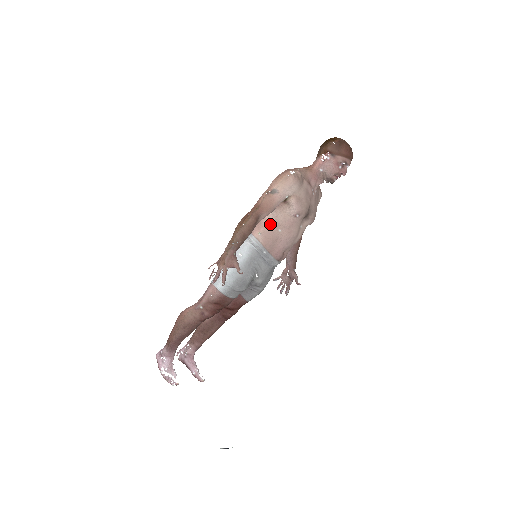
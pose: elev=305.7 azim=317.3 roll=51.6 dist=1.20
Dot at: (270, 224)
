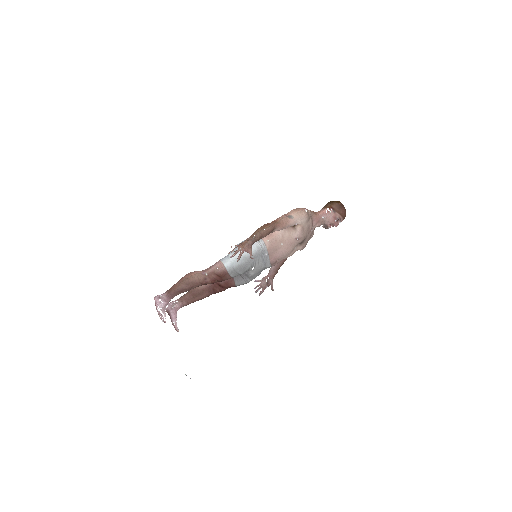
Dot at: (277, 237)
